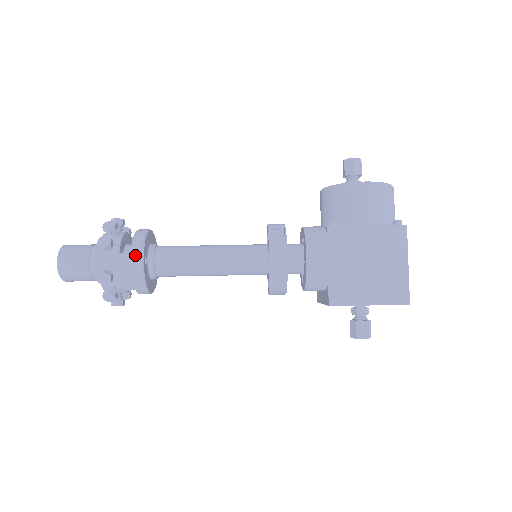
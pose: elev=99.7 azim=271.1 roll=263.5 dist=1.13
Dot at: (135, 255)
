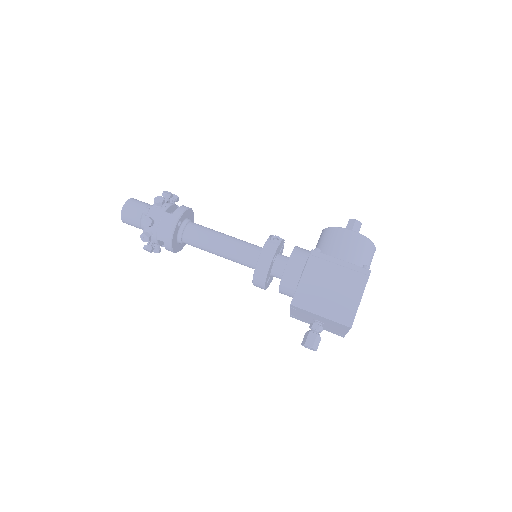
Dot at: (174, 216)
